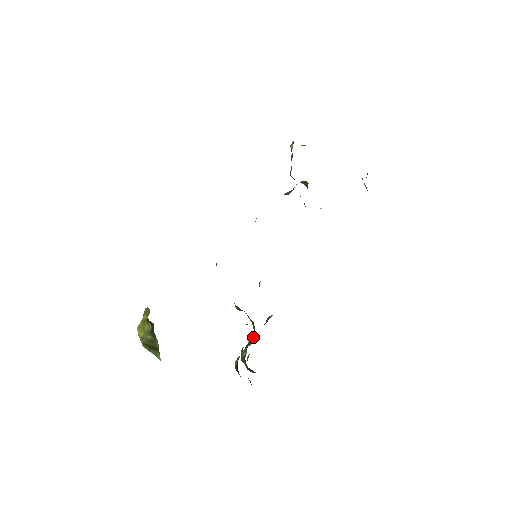
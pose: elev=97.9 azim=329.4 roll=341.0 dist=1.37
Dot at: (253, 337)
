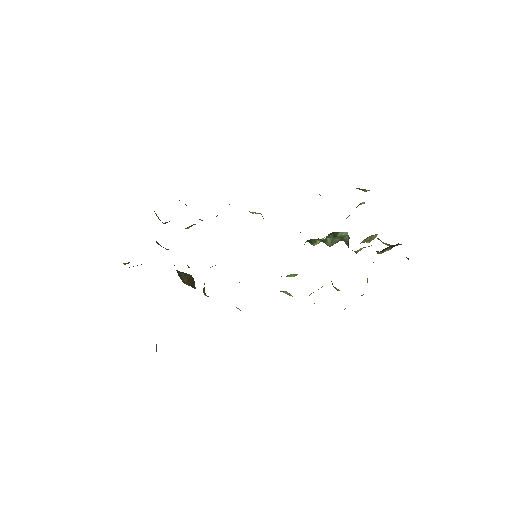
Dot at: occluded
